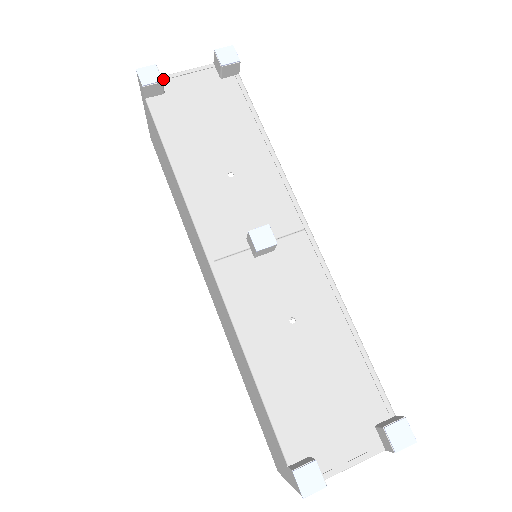
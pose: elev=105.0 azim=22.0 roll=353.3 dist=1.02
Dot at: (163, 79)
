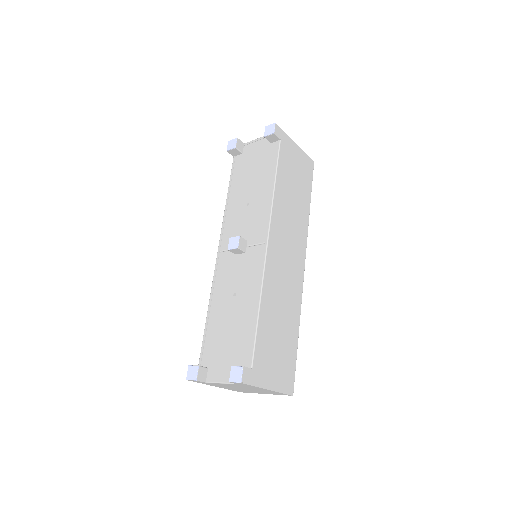
Dot at: (245, 145)
